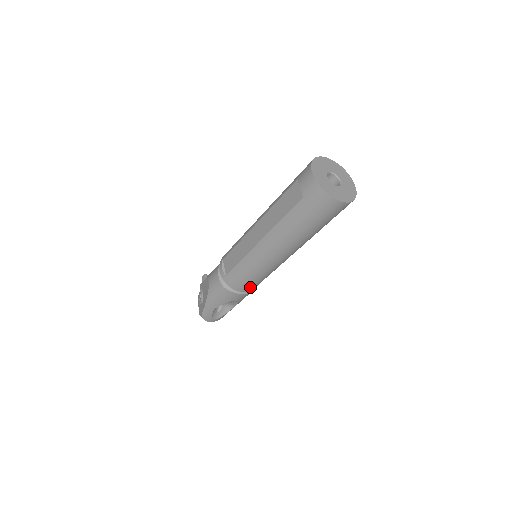
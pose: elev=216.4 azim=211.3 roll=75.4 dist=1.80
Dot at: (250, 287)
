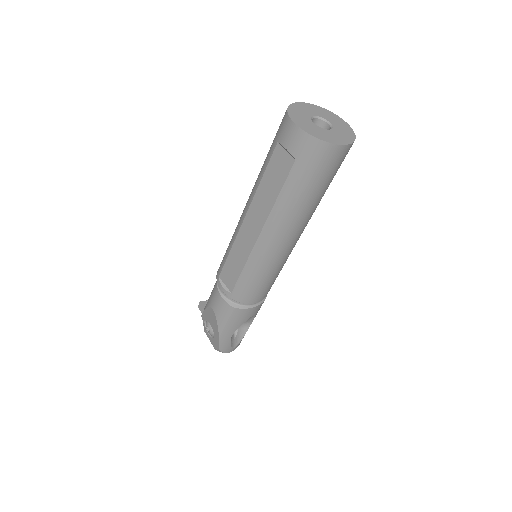
Dot at: (264, 294)
